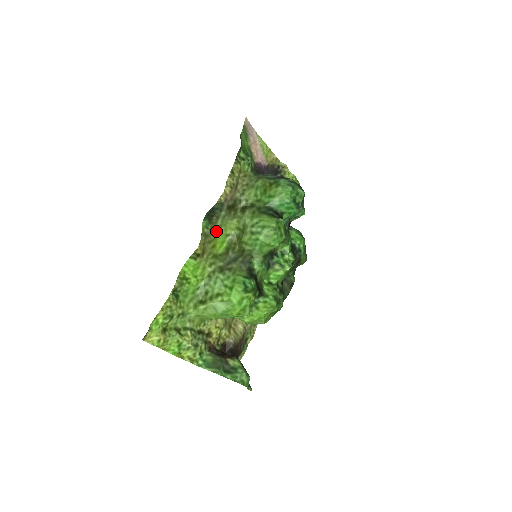
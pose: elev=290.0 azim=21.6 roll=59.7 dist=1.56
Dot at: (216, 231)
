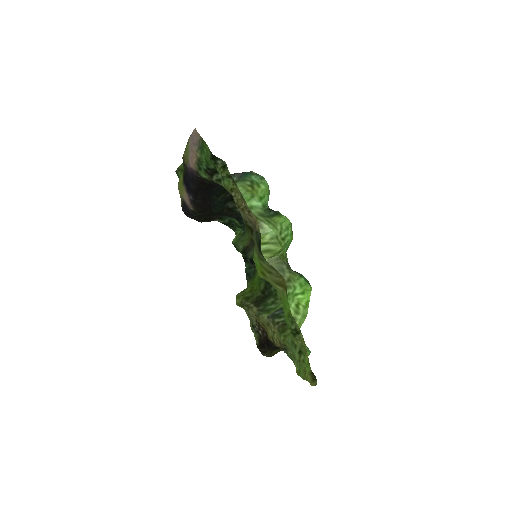
Dot at: (258, 259)
